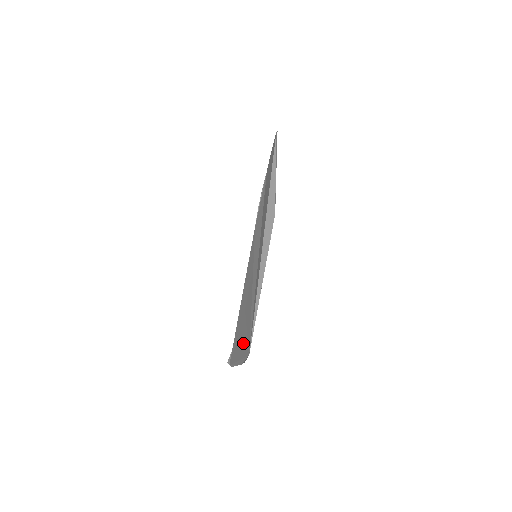
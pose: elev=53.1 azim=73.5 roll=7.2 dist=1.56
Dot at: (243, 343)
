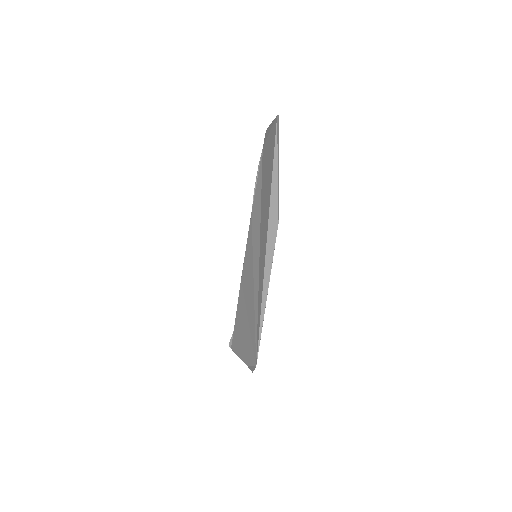
Dot at: (247, 344)
